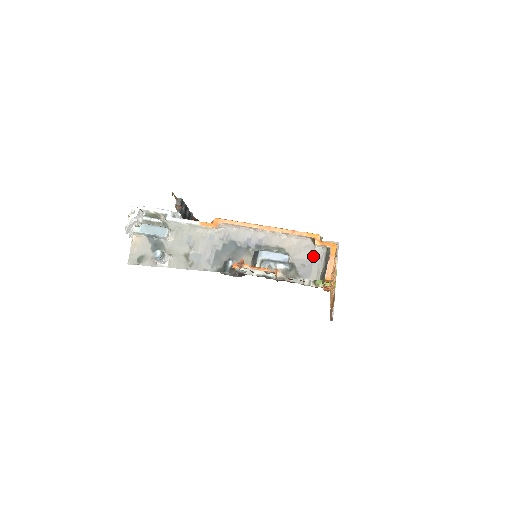
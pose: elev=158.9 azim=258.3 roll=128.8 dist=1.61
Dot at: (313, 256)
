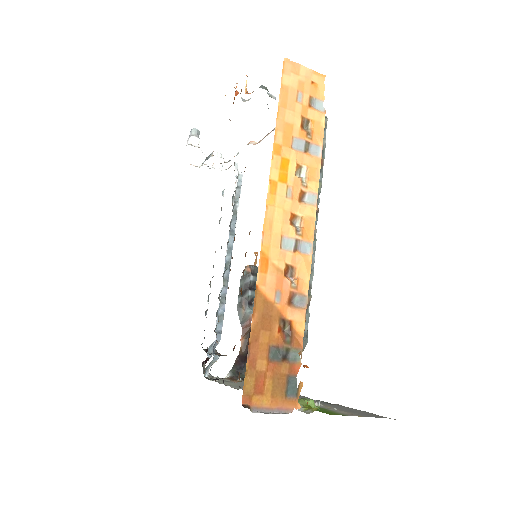
Dot at: occluded
